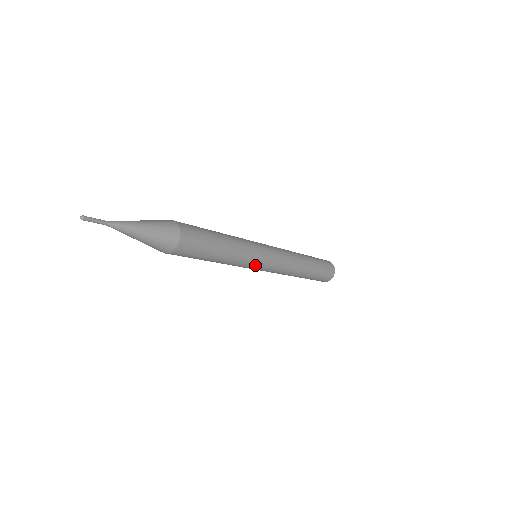
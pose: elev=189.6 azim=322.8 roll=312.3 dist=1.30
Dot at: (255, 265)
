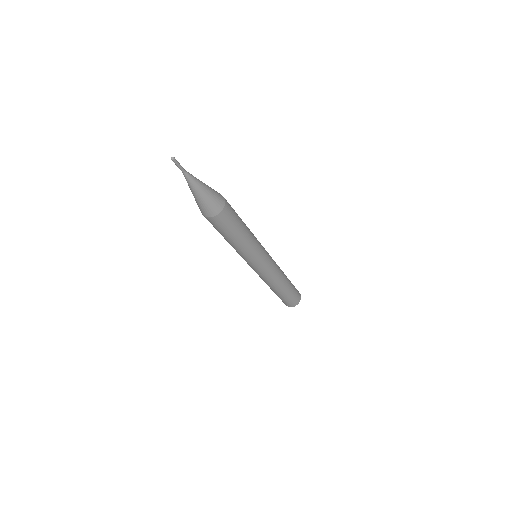
Dot at: (255, 261)
